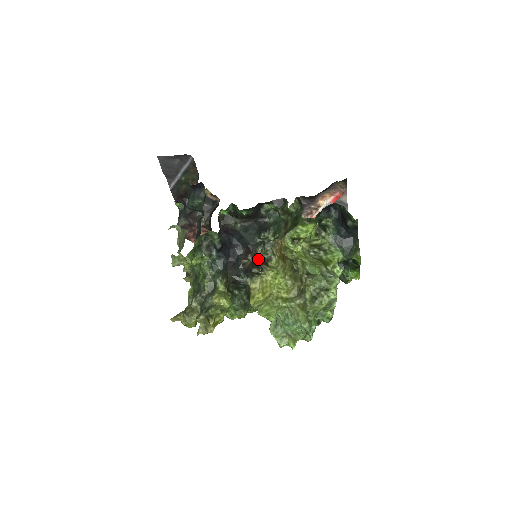
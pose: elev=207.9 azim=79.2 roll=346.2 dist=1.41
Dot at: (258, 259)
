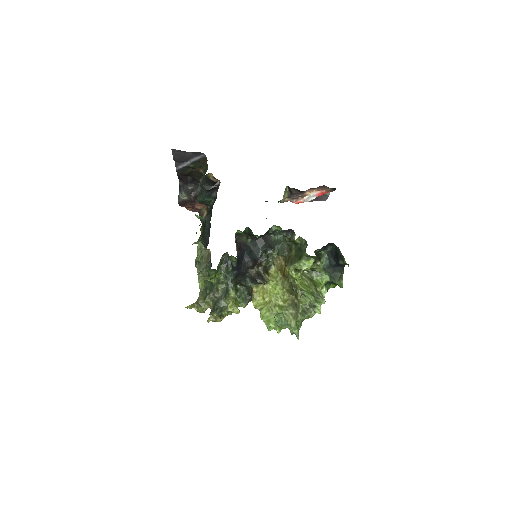
Dot at: (262, 269)
